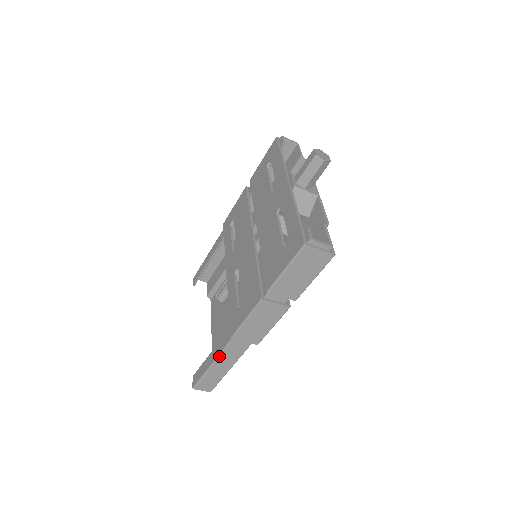
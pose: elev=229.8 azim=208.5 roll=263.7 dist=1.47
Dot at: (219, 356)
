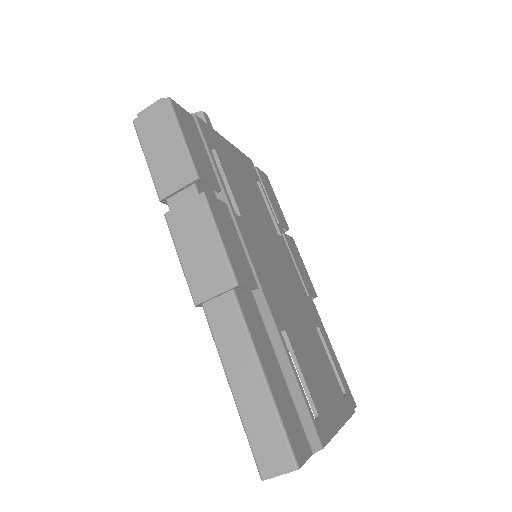
Dot at: (221, 360)
